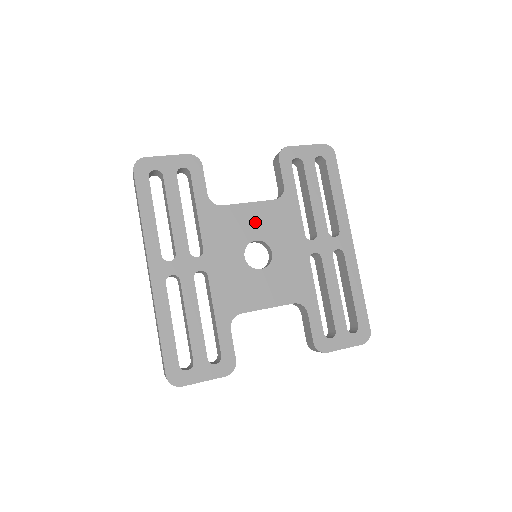
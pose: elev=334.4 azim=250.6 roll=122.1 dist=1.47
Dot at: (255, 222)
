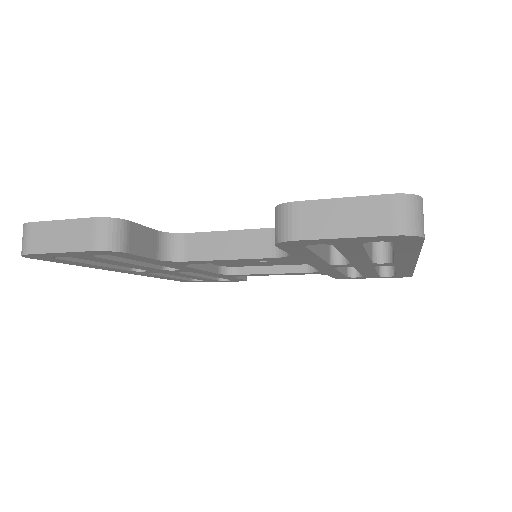
Dot at: occluded
